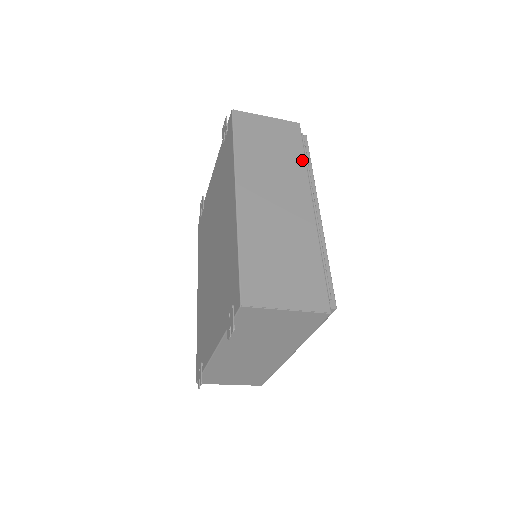
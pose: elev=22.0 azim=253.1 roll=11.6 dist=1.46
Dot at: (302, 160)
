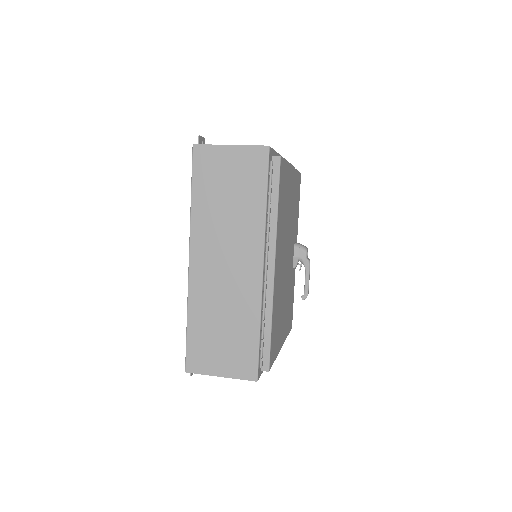
Dot at: (262, 207)
